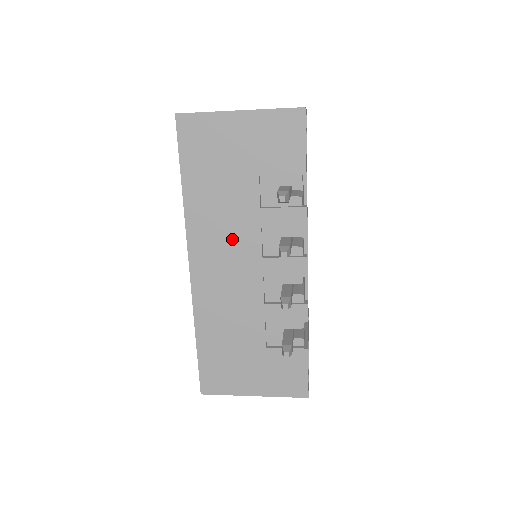
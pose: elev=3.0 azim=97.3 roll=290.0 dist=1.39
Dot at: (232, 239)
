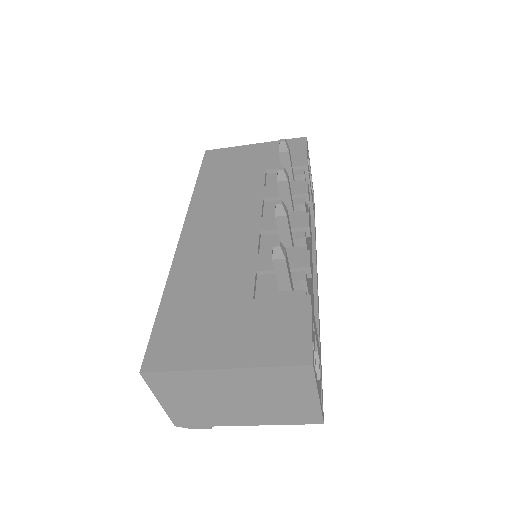
Dot at: (232, 208)
